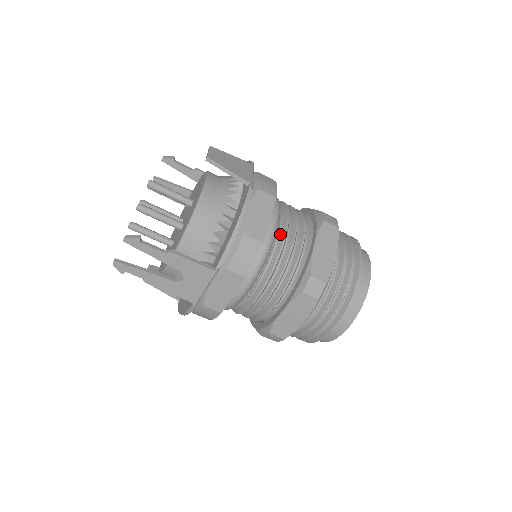
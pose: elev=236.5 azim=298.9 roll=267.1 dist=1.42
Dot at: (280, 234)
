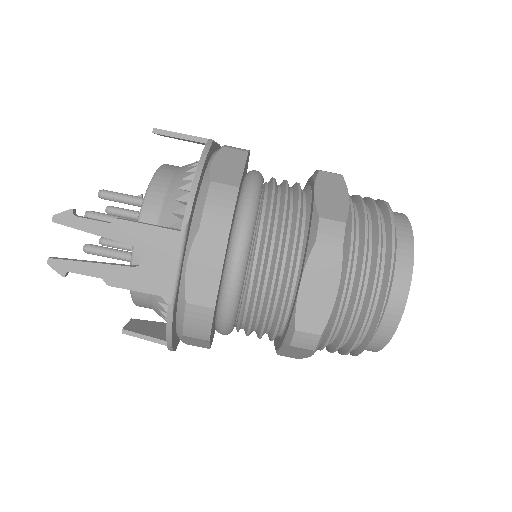
Dot at: (267, 193)
